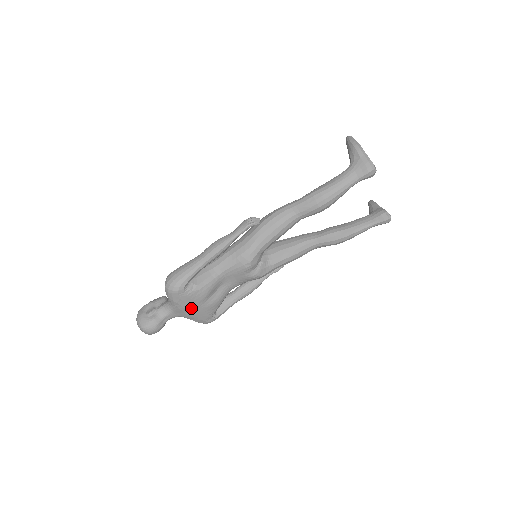
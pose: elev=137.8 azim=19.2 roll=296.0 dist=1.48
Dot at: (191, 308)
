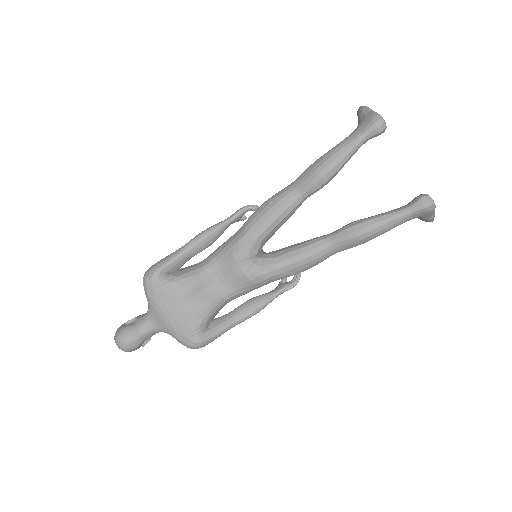
Dot at: (168, 310)
